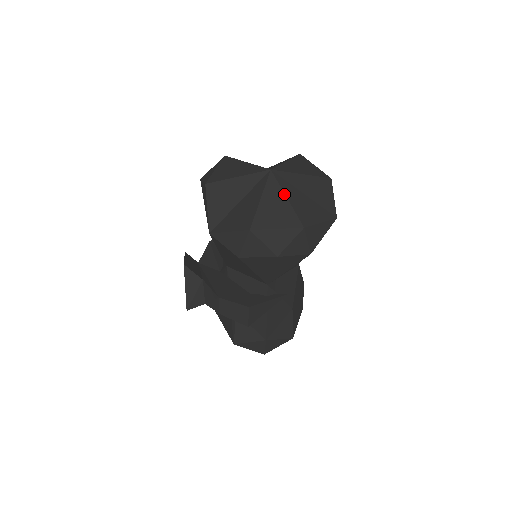
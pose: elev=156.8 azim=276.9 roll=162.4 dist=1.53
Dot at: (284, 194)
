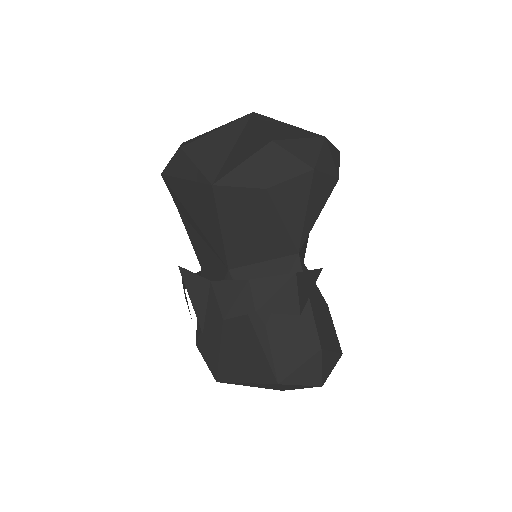
Dot at: (282, 122)
